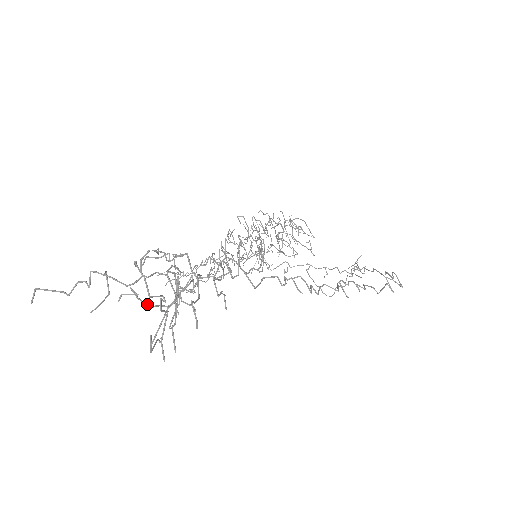
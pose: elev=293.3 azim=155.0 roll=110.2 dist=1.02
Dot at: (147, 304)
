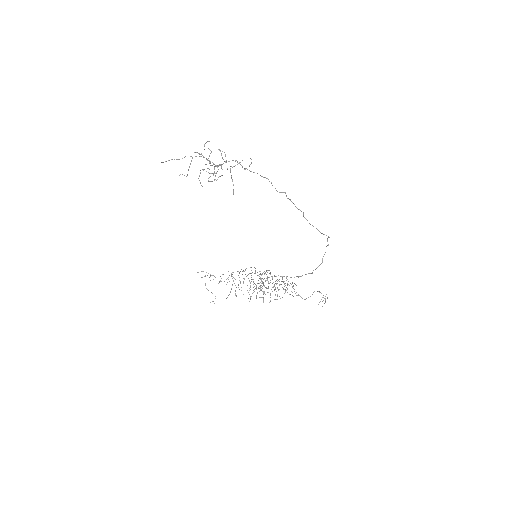
Dot at: (204, 157)
